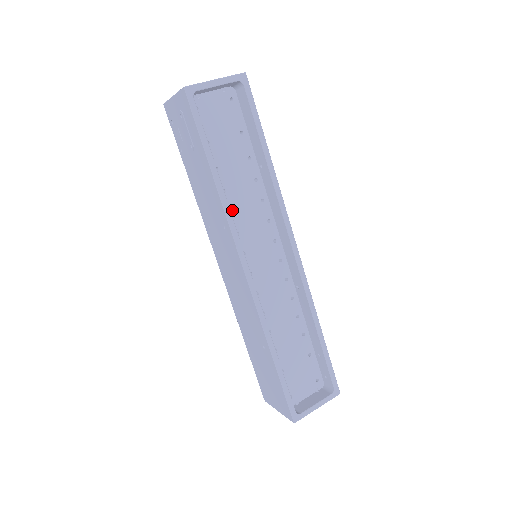
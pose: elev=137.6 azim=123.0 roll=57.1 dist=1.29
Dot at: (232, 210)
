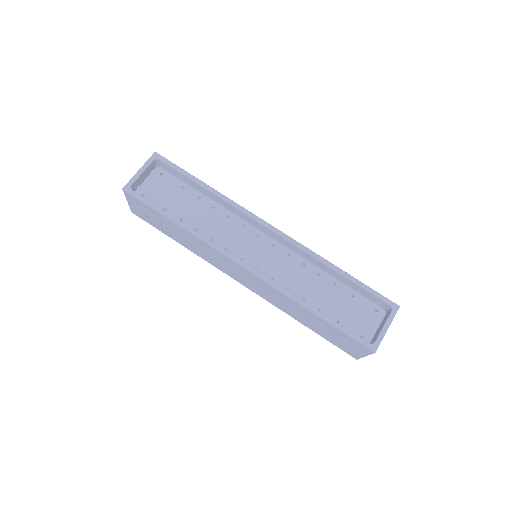
Dot at: (211, 237)
